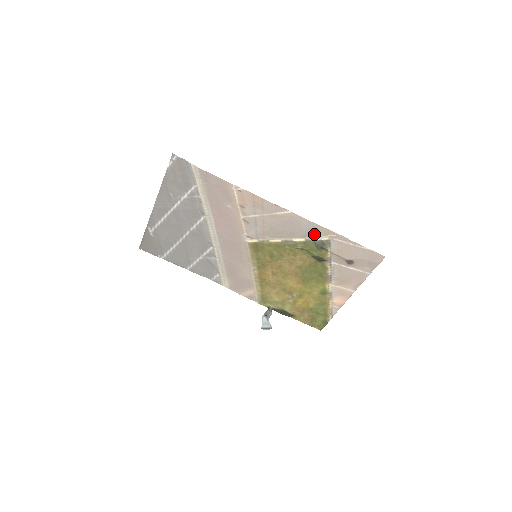
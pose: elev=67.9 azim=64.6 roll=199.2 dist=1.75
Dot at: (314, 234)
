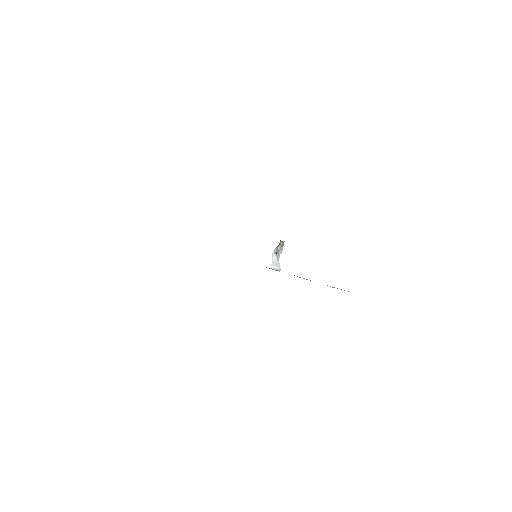
Dot at: occluded
